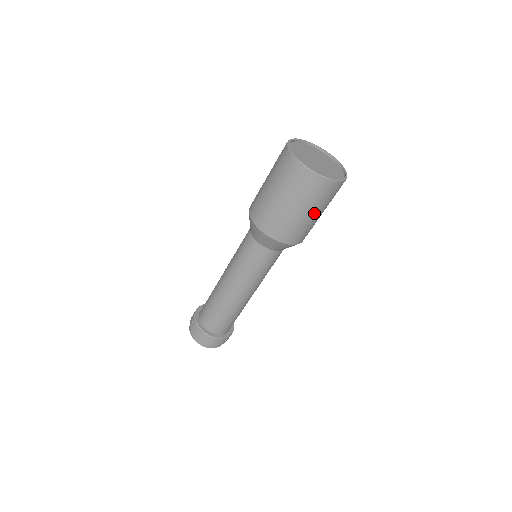
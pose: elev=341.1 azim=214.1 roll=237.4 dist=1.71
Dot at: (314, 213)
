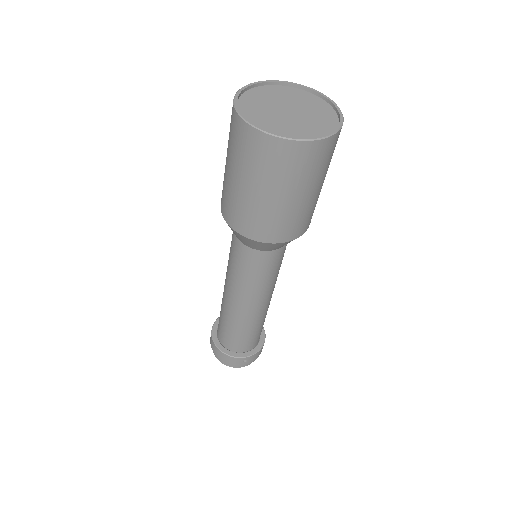
Dot at: (279, 195)
